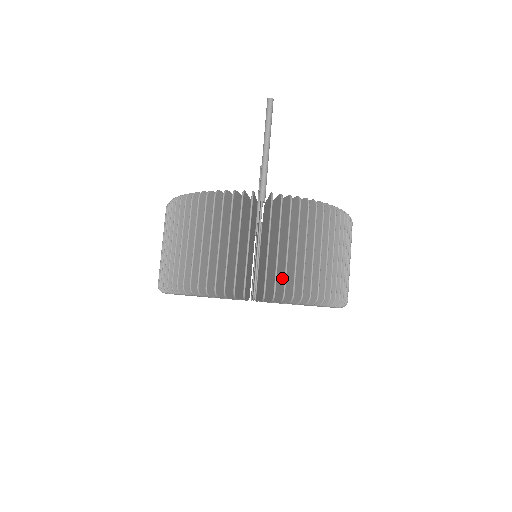
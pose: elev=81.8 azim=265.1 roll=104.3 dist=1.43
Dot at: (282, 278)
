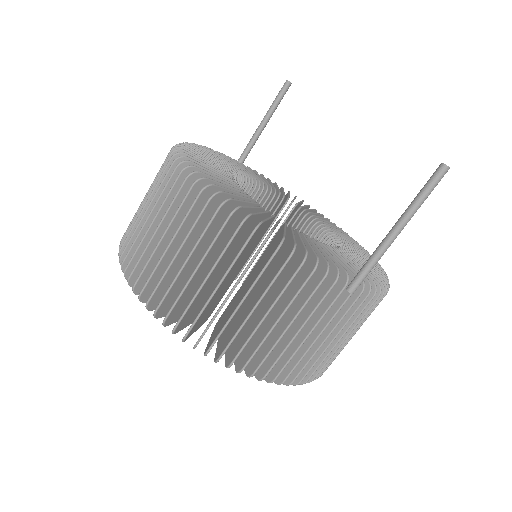
Dot at: occluded
